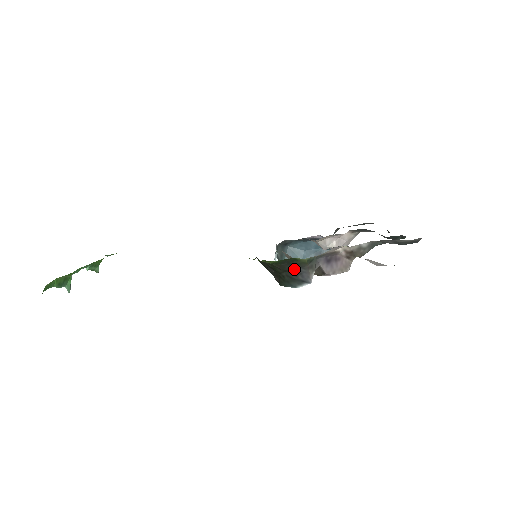
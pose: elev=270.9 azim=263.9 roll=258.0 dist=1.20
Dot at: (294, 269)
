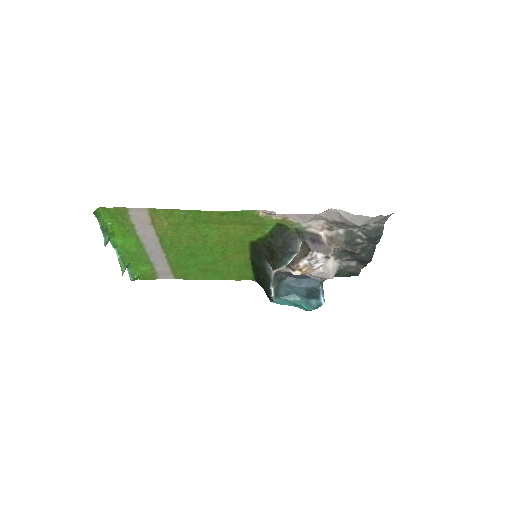
Dot at: (286, 243)
